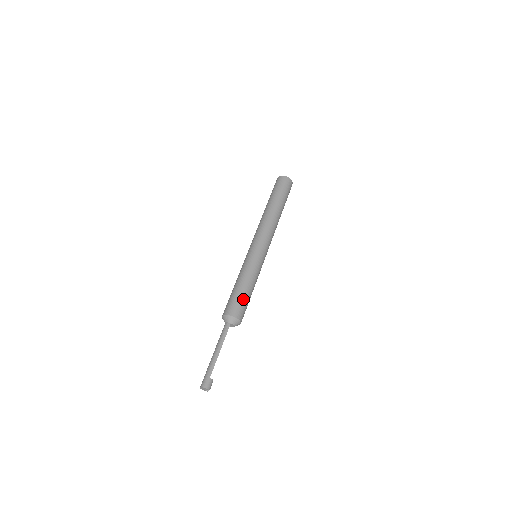
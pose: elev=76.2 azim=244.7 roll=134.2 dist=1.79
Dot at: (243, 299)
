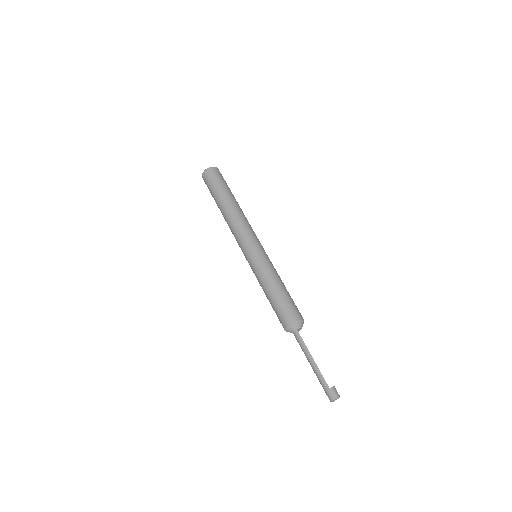
Dot at: (284, 301)
